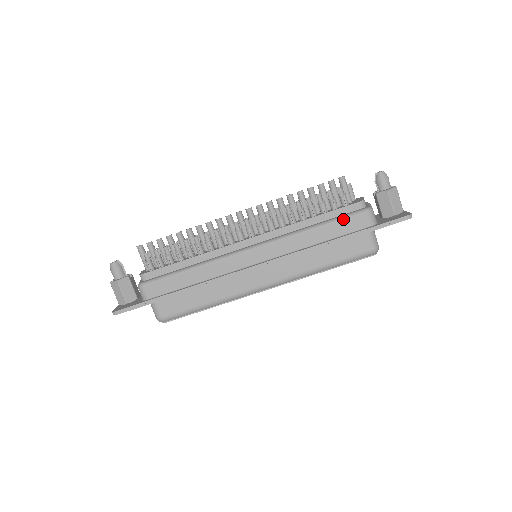
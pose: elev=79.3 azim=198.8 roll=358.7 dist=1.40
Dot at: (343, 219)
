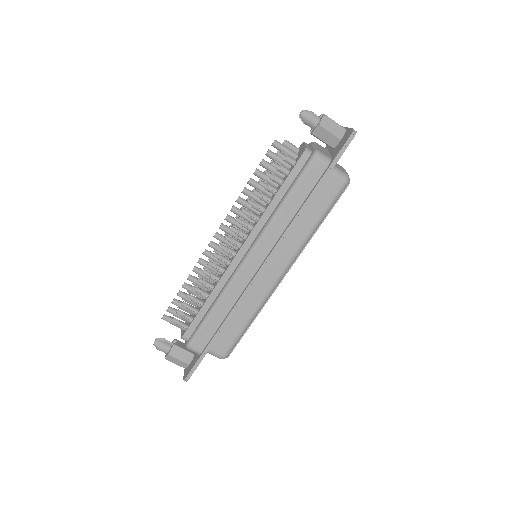
Dot at: (300, 179)
